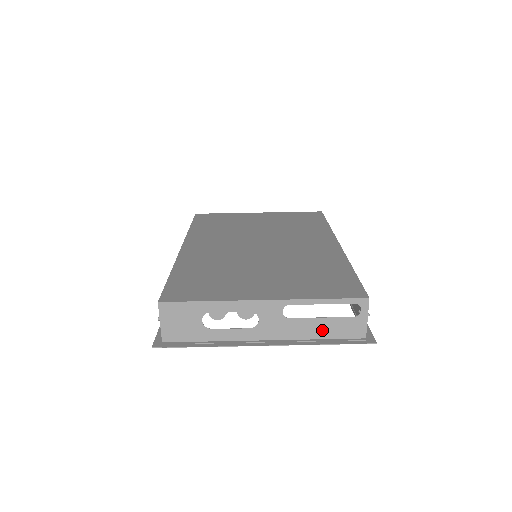
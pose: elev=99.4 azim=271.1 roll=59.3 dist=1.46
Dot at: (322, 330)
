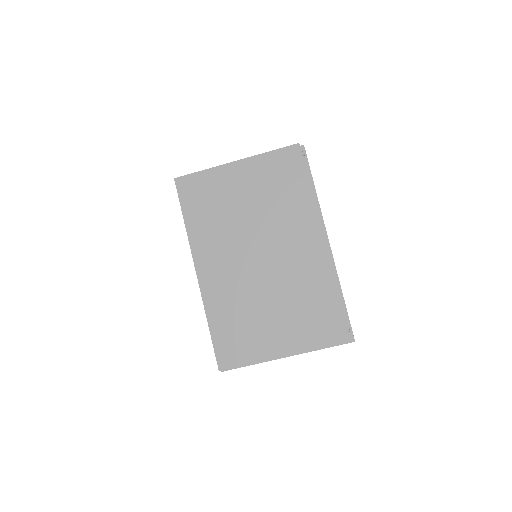
Dot at: occluded
